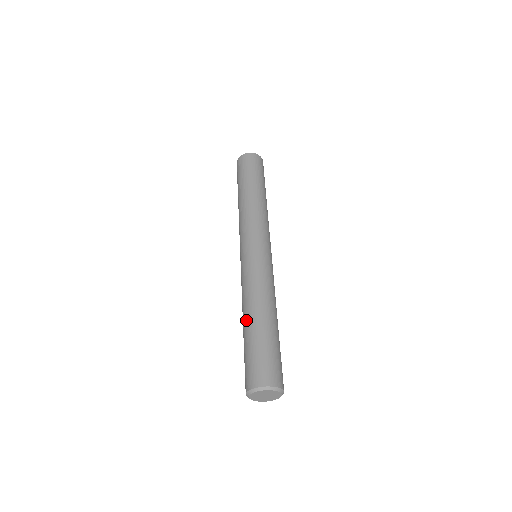
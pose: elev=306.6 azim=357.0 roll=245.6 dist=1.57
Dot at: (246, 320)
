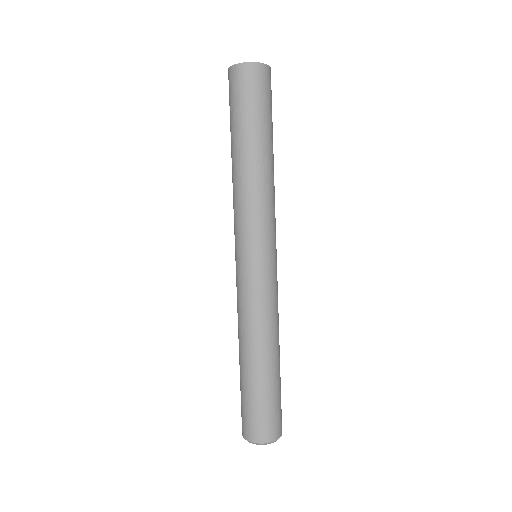
Dot at: (252, 362)
